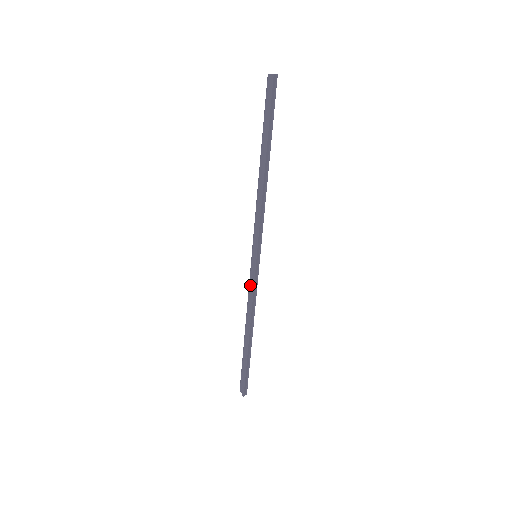
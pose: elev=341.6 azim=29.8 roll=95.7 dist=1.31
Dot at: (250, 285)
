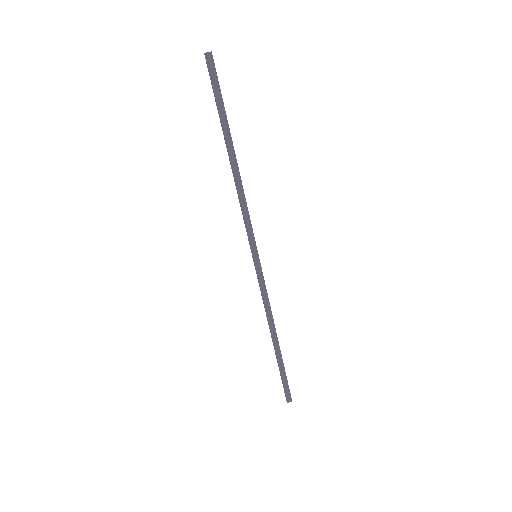
Dot at: occluded
